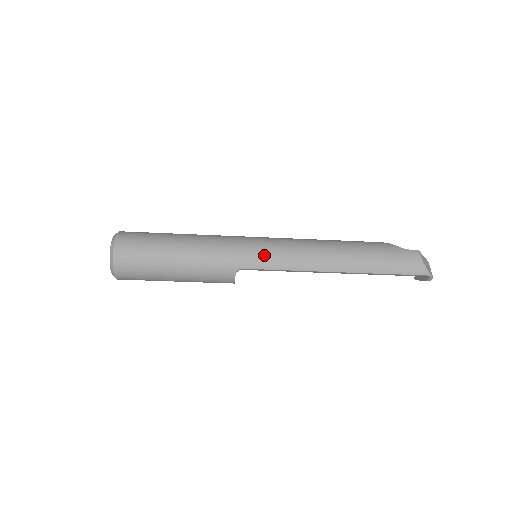
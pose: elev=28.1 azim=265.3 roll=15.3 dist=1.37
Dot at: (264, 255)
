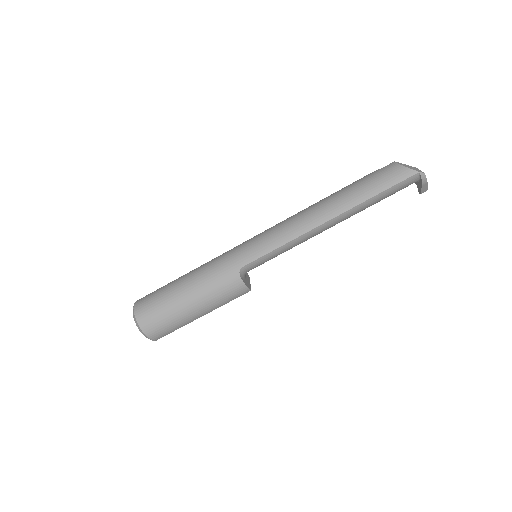
Dot at: (255, 245)
